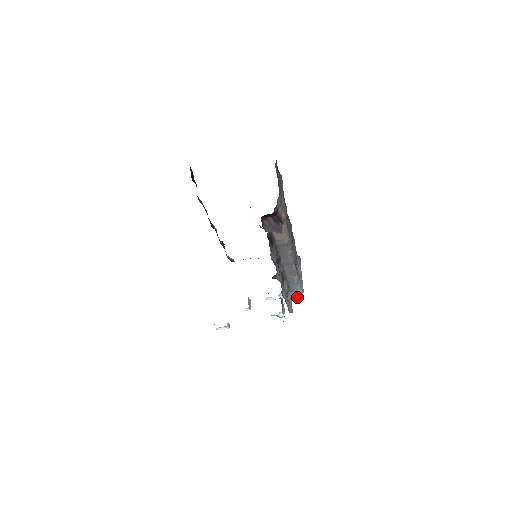
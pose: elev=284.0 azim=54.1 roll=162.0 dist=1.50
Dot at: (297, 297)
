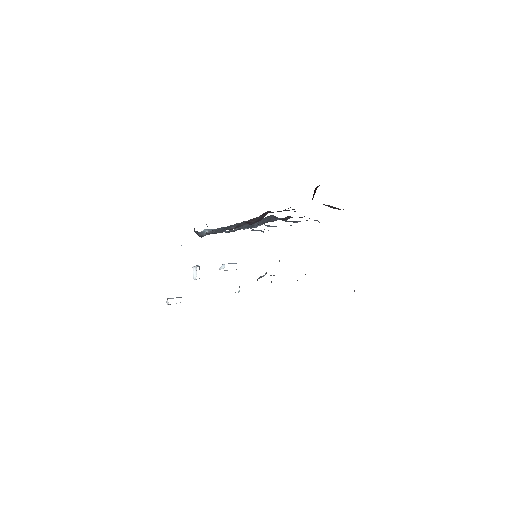
Dot at: occluded
